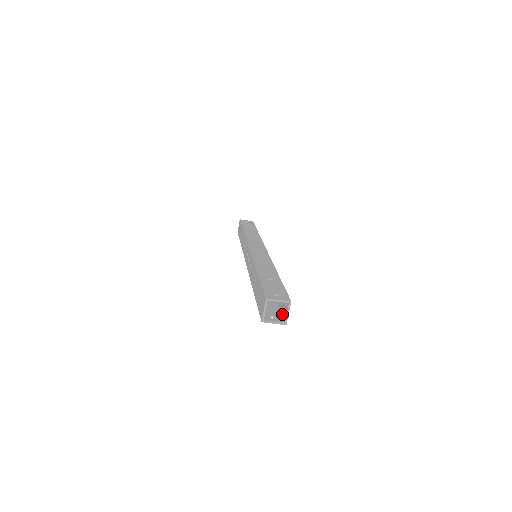
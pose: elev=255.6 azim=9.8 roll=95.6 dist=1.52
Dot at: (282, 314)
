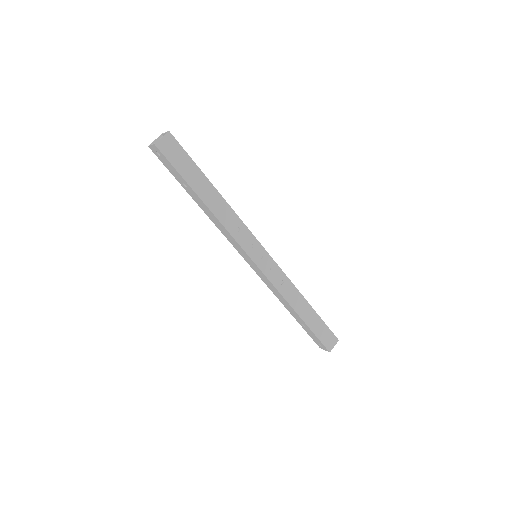
Dot at: (166, 154)
